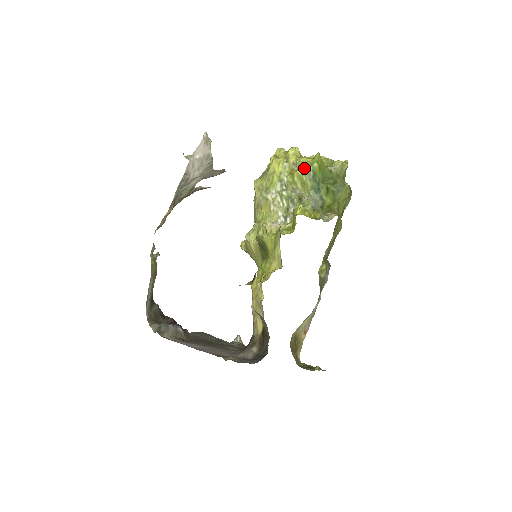
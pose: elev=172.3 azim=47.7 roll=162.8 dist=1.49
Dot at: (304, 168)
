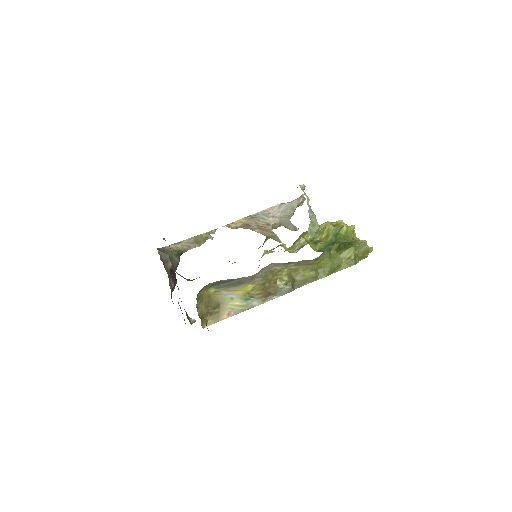
Dot at: (336, 228)
